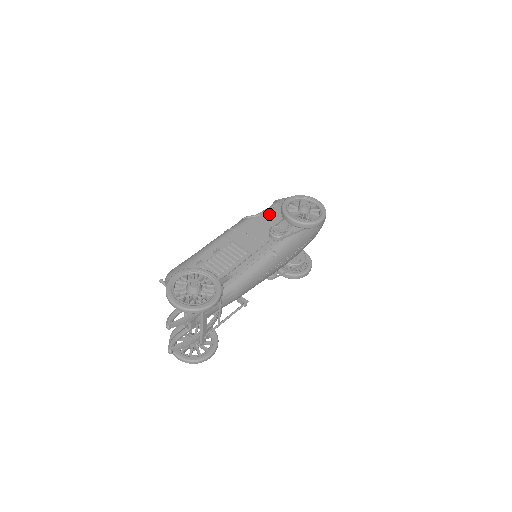
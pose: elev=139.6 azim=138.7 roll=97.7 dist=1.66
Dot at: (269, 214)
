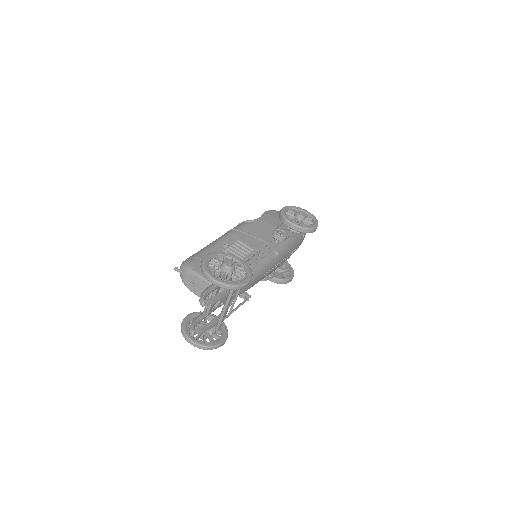
Dot at: (265, 220)
